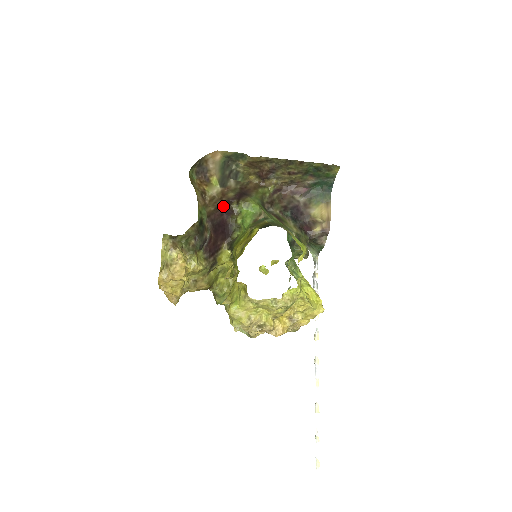
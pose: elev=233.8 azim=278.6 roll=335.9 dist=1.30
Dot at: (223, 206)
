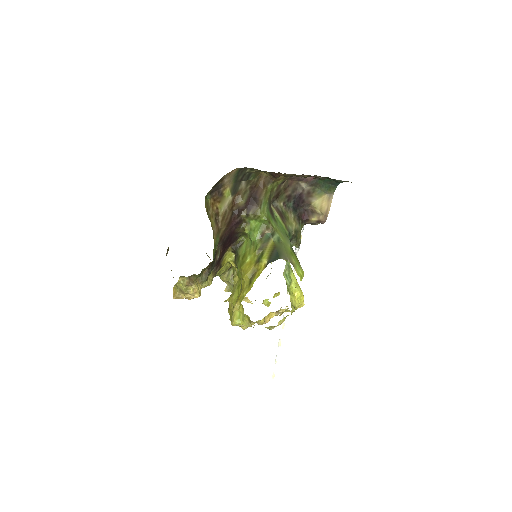
Dot at: (233, 219)
